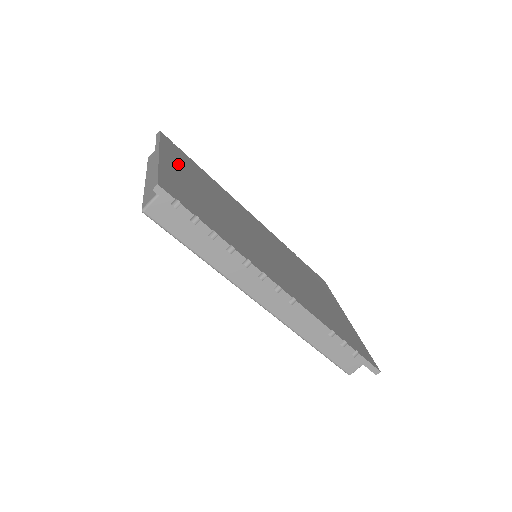
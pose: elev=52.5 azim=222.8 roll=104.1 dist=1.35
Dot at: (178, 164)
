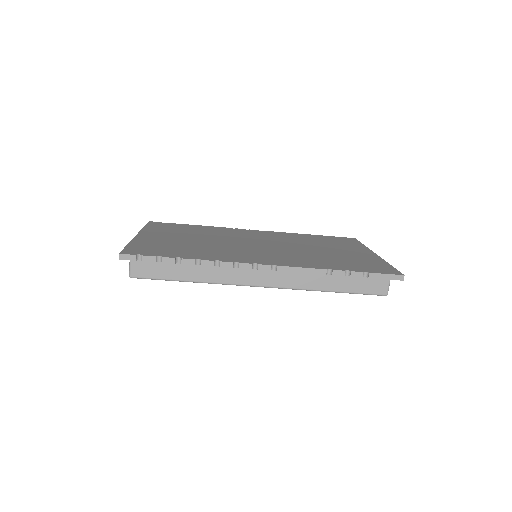
Dot at: (159, 233)
